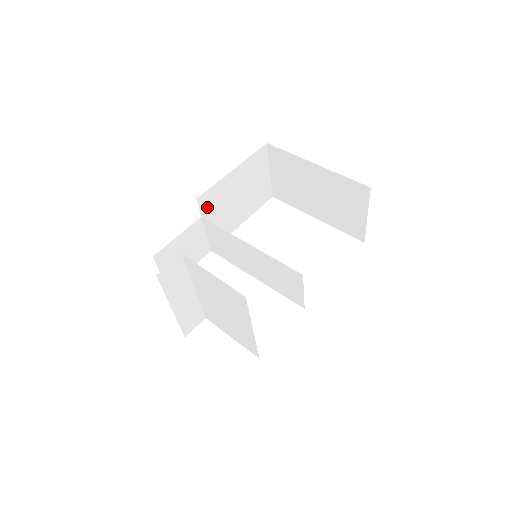
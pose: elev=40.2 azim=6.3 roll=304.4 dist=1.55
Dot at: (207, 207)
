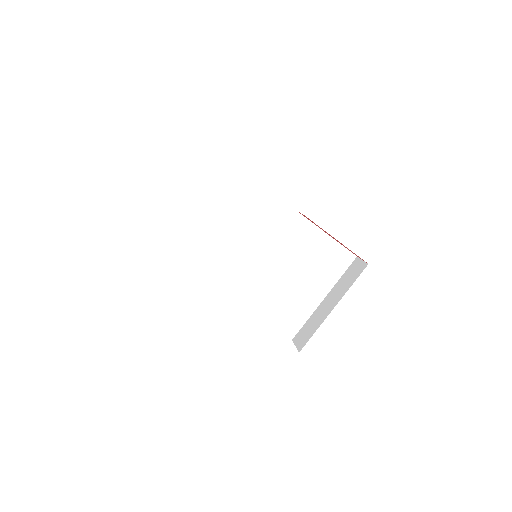
Dot at: occluded
